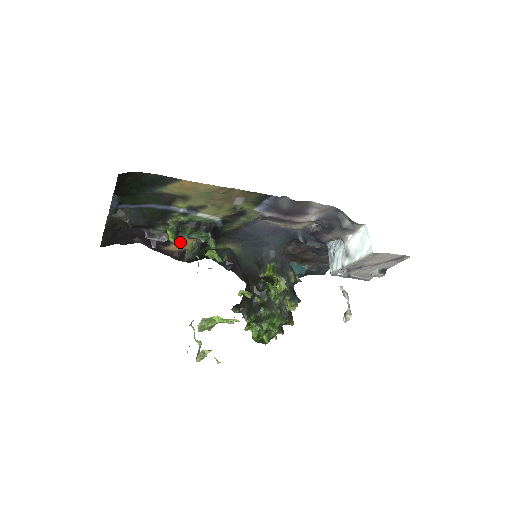
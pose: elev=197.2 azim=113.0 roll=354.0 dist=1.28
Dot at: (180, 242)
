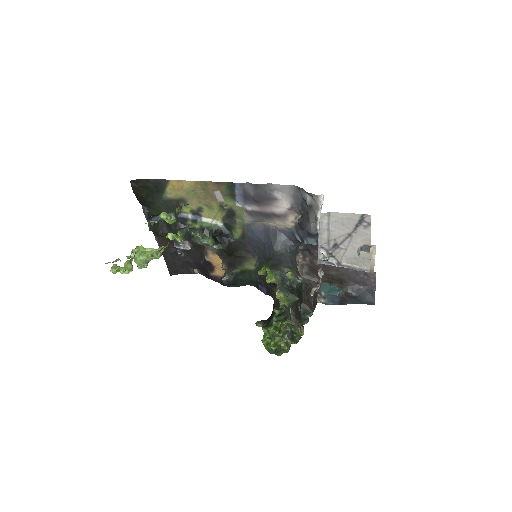
Dot at: (214, 261)
